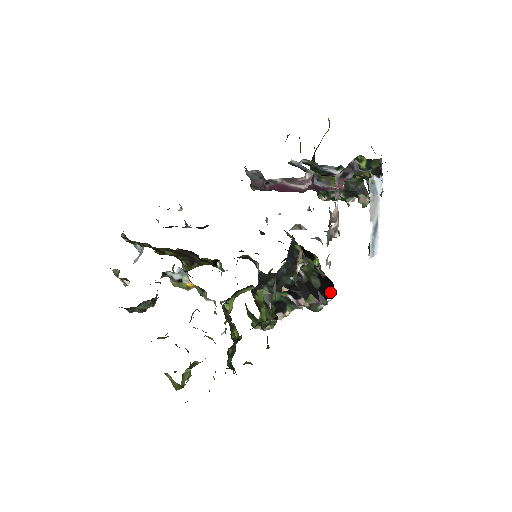
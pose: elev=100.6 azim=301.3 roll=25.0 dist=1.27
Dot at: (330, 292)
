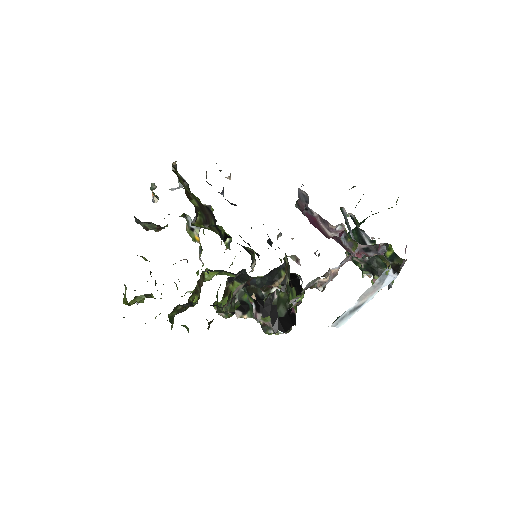
Dot at: (287, 327)
